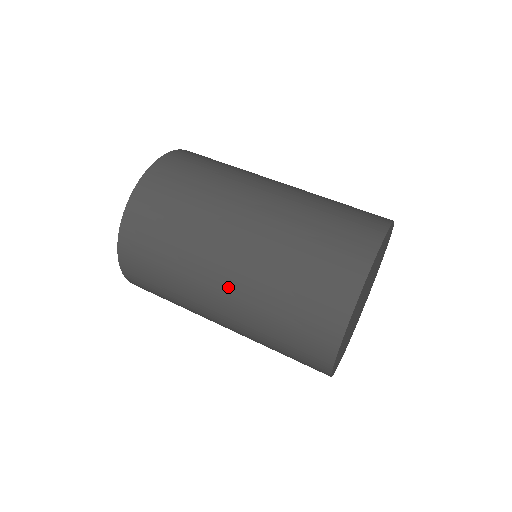
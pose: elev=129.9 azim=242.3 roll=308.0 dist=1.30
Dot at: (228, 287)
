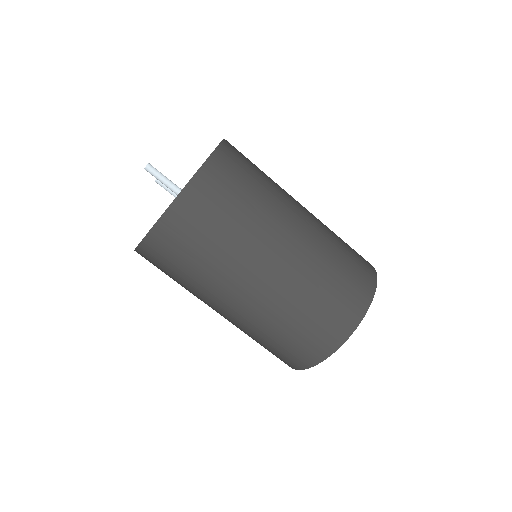
Dot at: occluded
